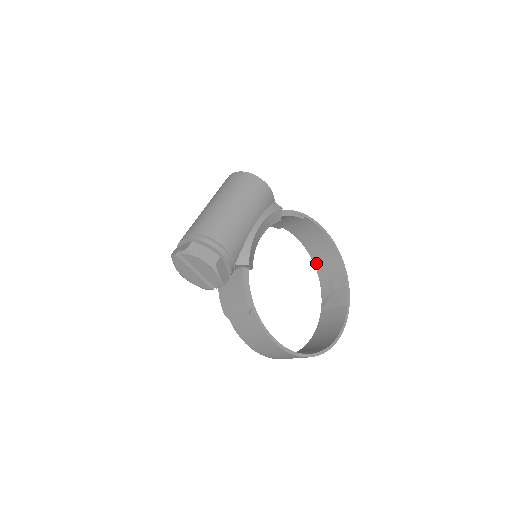
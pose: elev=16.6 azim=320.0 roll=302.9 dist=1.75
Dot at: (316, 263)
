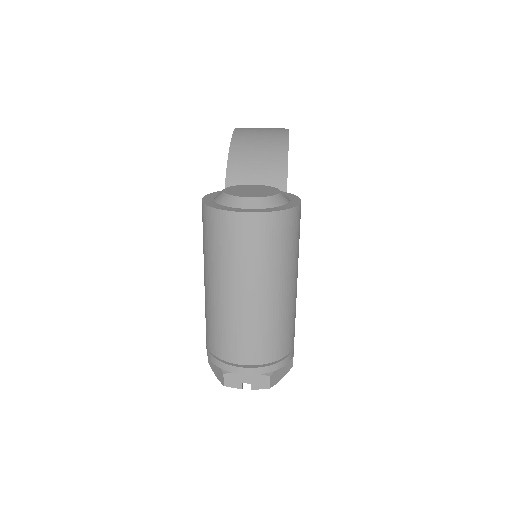
Dot at: occluded
